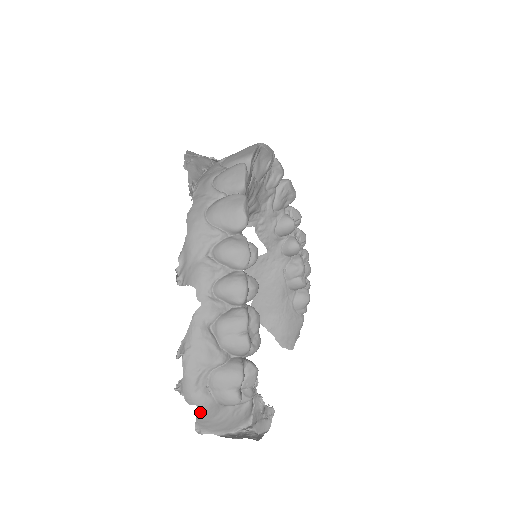
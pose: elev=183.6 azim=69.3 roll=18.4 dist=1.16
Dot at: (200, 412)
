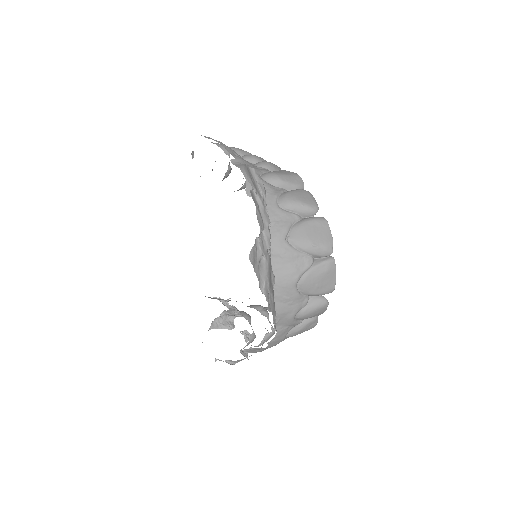
Dot at: occluded
